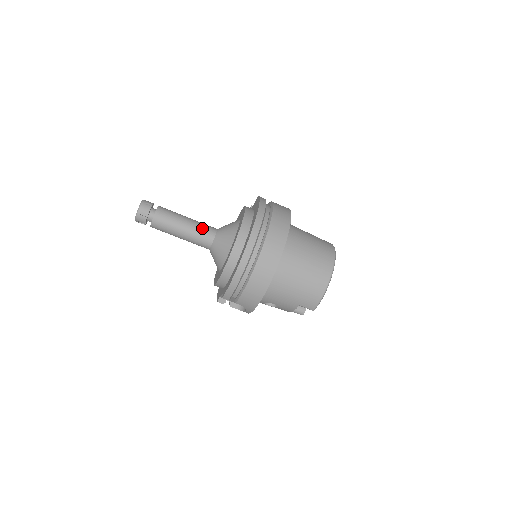
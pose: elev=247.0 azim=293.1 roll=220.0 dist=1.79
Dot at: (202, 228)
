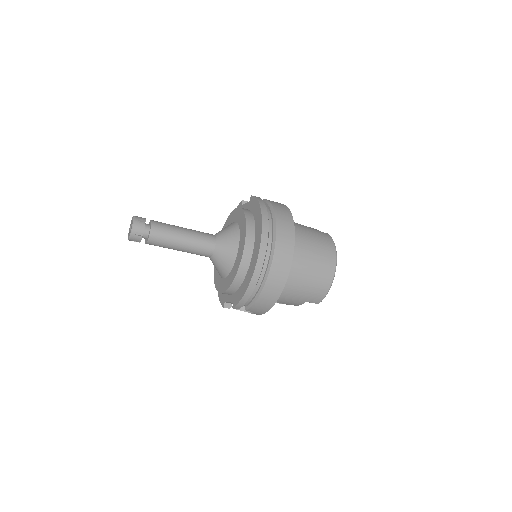
Dot at: (201, 238)
